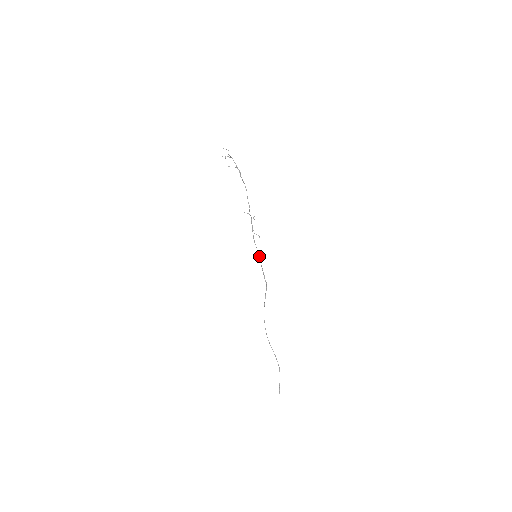
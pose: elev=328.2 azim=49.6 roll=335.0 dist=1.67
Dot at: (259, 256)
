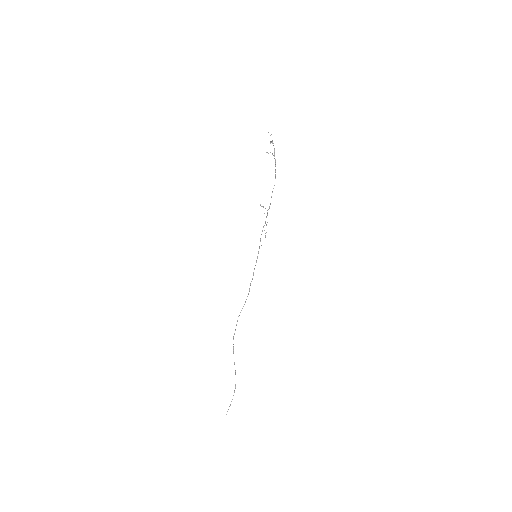
Dot at: (257, 257)
